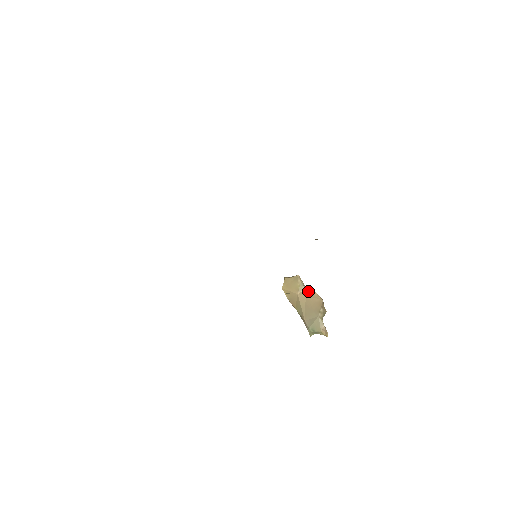
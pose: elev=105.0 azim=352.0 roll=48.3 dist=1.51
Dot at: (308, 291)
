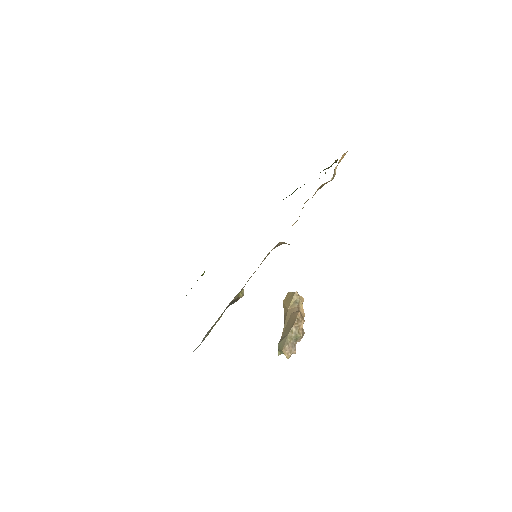
Dot at: (296, 309)
